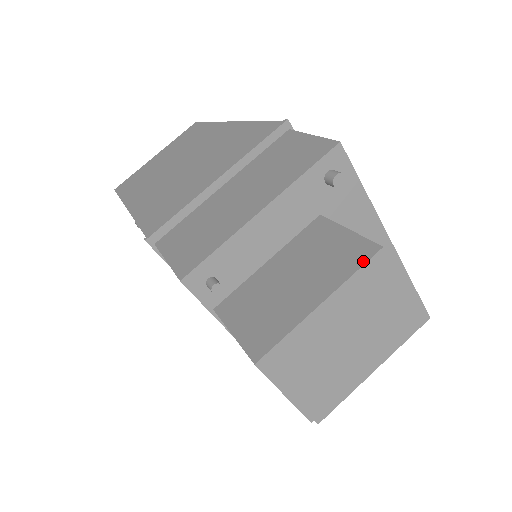
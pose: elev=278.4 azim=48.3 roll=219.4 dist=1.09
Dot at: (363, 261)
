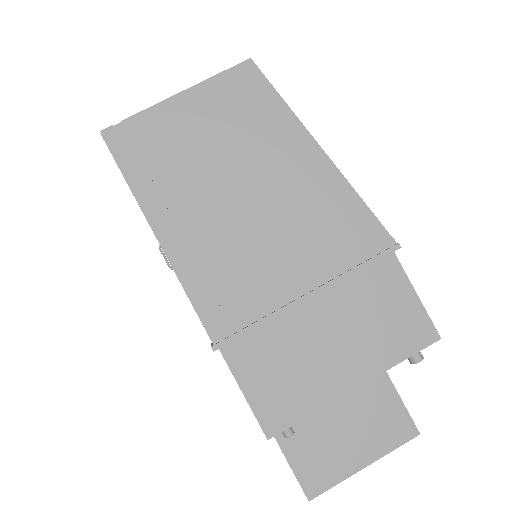
Dot at: (404, 441)
